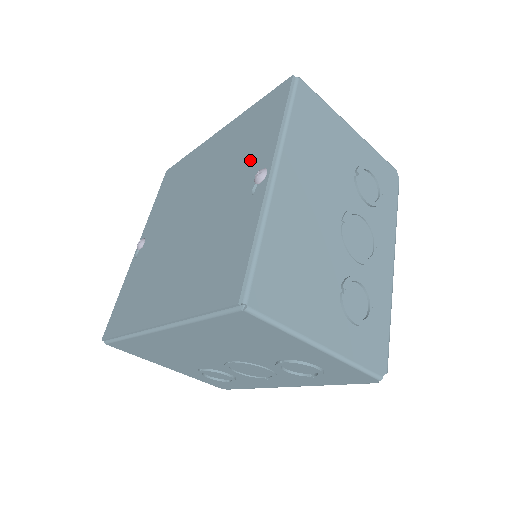
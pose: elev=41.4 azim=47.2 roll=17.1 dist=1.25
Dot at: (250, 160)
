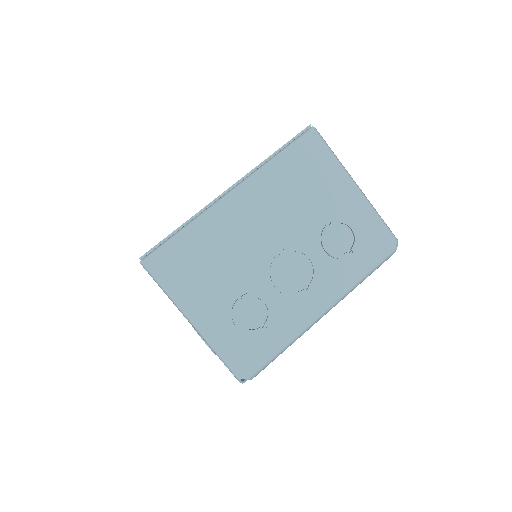
Dot at: occluded
